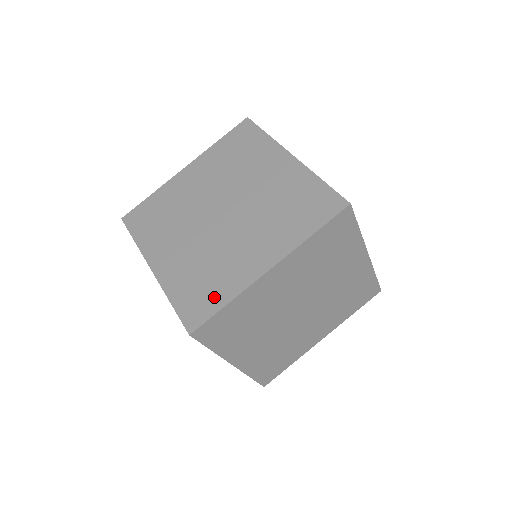
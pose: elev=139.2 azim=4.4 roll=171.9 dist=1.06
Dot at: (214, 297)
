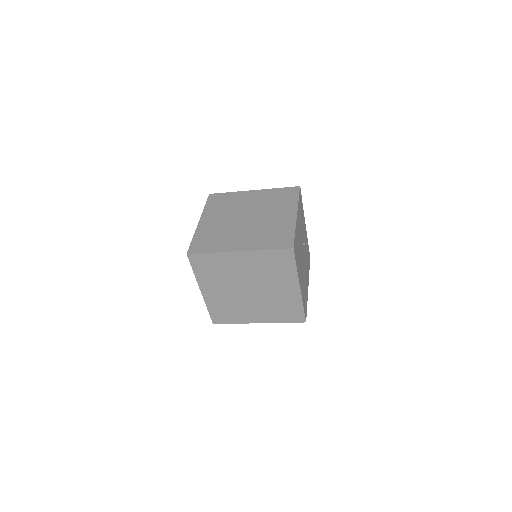
Dot at: (209, 247)
